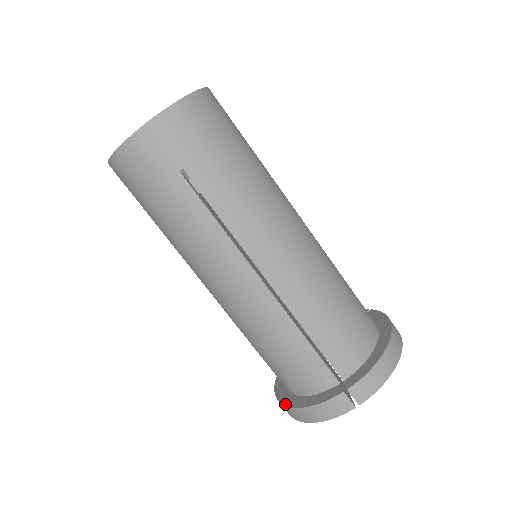
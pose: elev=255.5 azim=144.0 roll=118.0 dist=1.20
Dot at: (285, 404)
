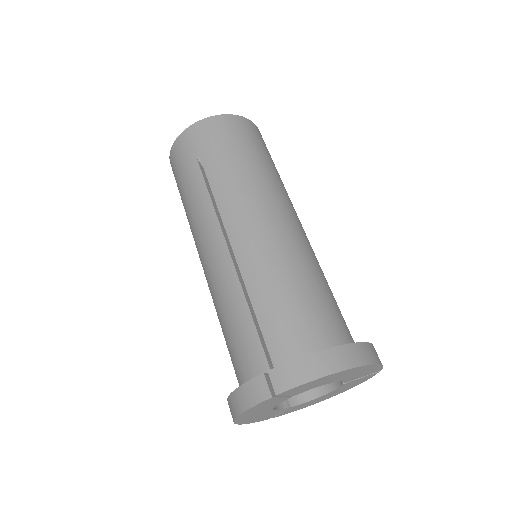
Dot at: occluded
